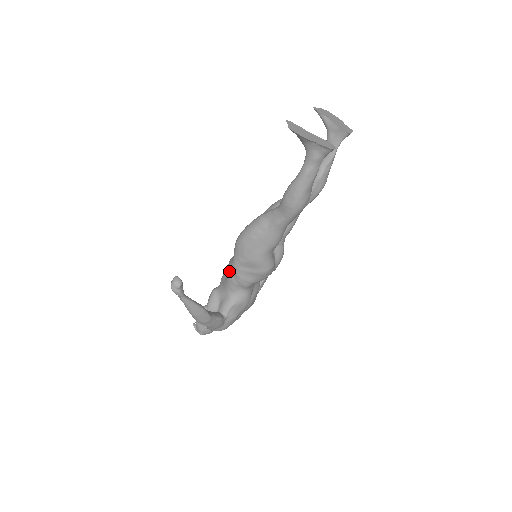
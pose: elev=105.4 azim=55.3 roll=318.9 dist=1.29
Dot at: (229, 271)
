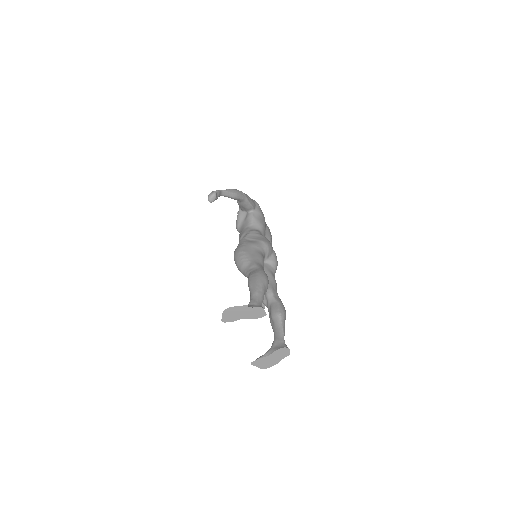
Dot at: occluded
